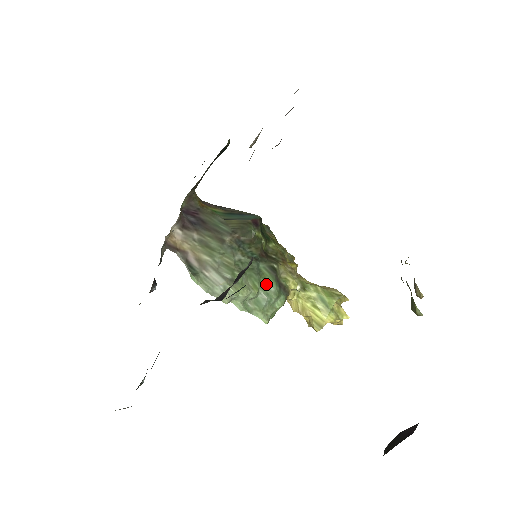
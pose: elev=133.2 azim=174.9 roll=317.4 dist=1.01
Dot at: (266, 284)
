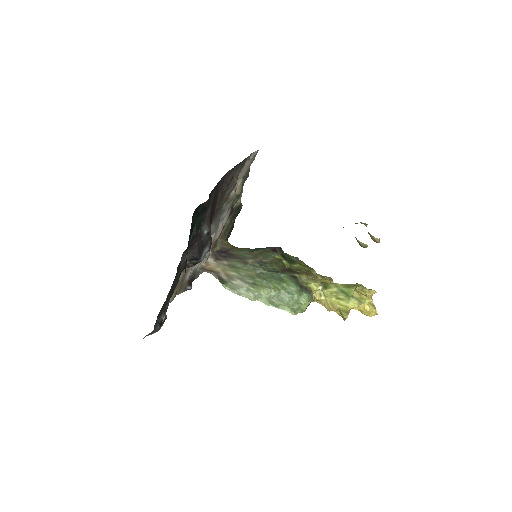
Dot at: (287, 286)
